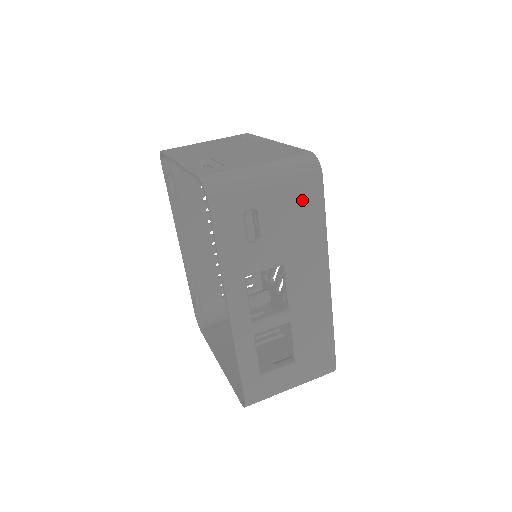
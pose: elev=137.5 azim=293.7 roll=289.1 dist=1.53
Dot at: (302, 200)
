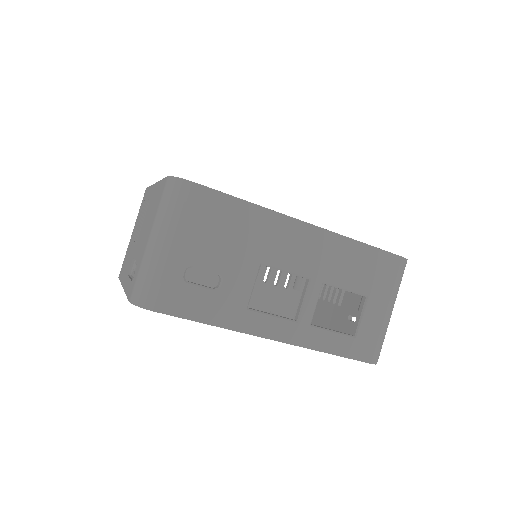
Dot at: (206, 216)
